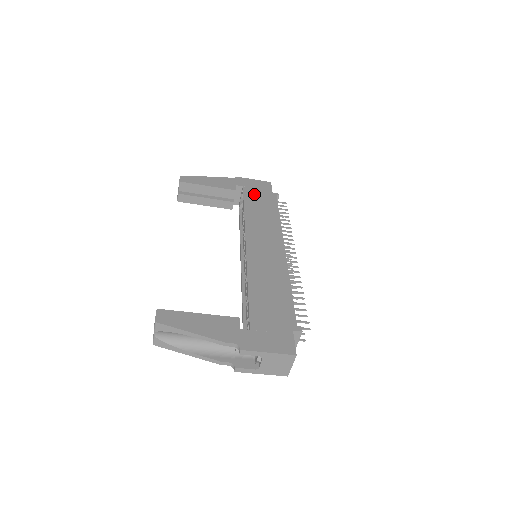
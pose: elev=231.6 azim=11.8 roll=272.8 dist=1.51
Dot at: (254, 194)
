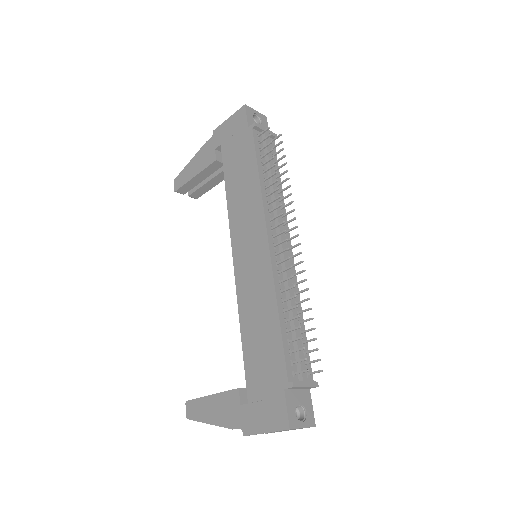
Dot at: (231, 151)
